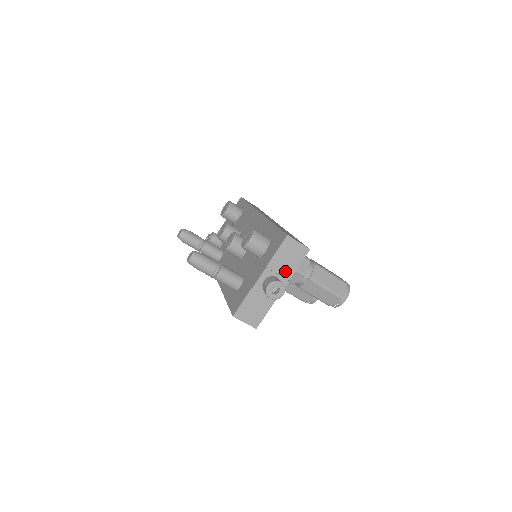
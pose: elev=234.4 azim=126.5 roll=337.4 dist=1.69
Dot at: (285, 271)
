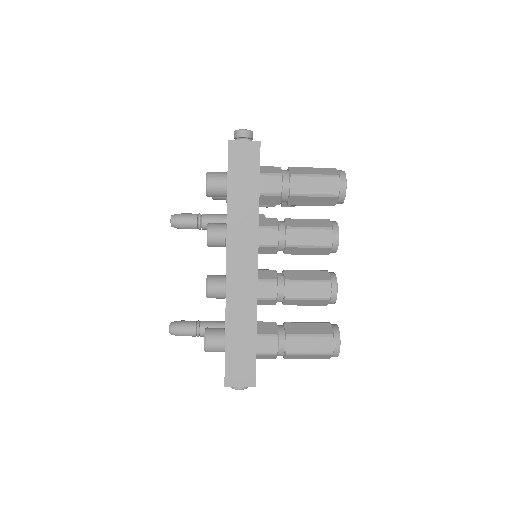
Dot at: occluded
